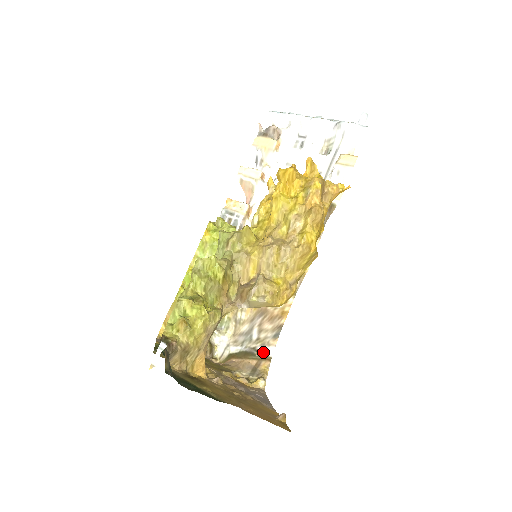
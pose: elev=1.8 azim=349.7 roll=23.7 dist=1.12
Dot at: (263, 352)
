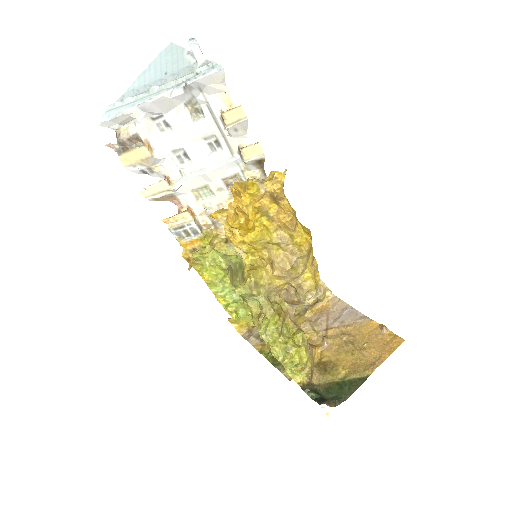
Dot at: occluded
